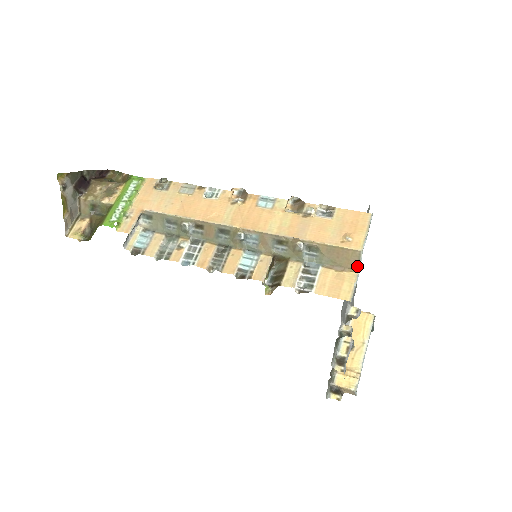
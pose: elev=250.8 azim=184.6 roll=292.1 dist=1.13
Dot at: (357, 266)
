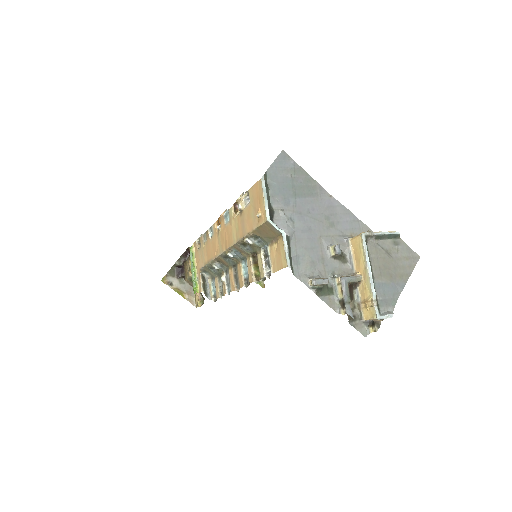
Dot at: (278, 232)
